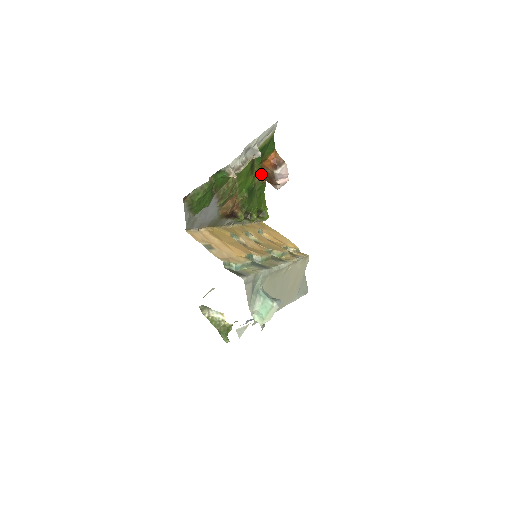
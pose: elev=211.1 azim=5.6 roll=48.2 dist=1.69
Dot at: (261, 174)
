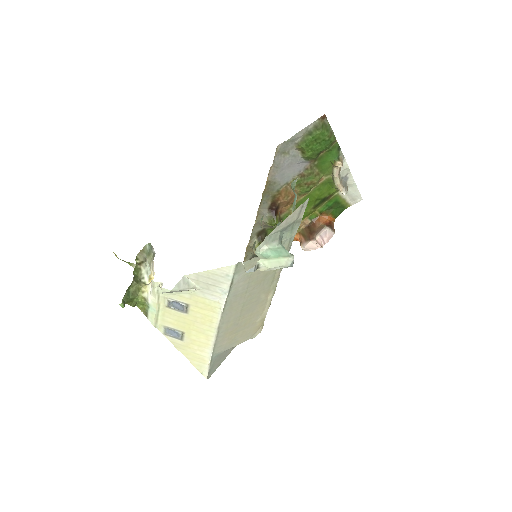
Dot at: (306, 225)
